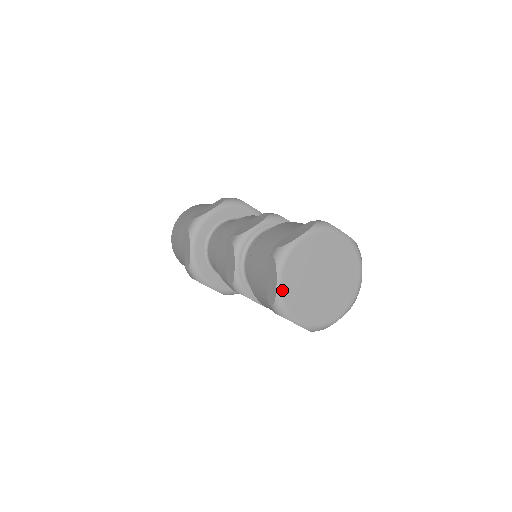
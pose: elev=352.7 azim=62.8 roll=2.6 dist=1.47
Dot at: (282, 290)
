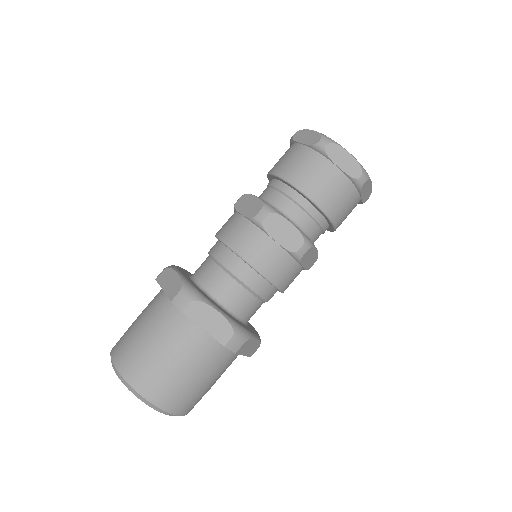
Dot at: occluded
